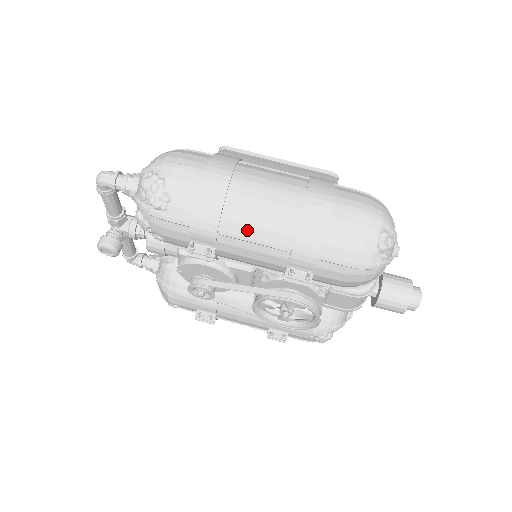
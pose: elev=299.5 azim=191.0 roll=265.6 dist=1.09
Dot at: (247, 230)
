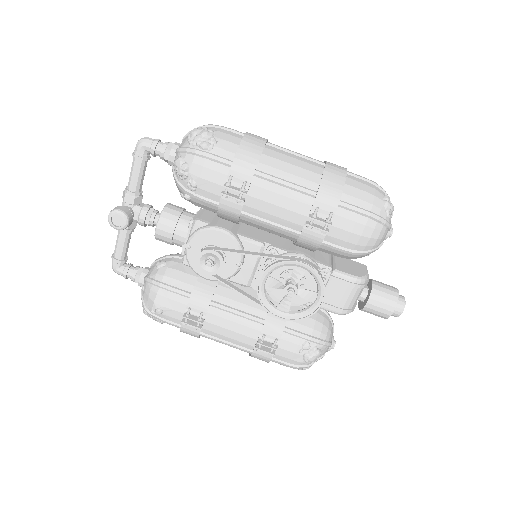
Dot at: (280, 174)
